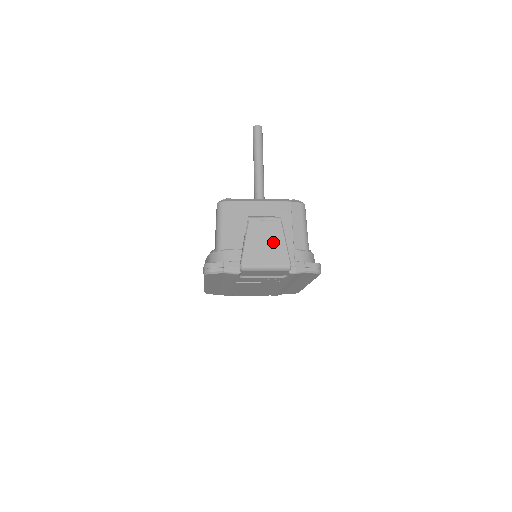
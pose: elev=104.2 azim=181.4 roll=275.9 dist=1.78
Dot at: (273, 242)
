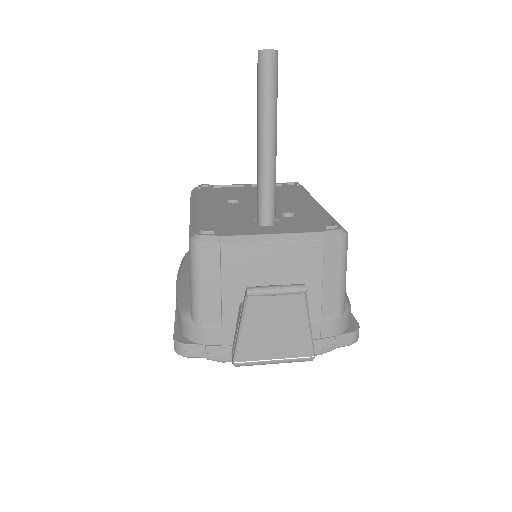
Dot at: (288, 327)
